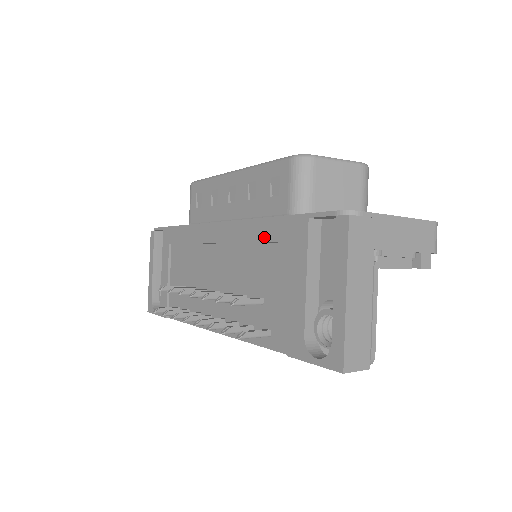
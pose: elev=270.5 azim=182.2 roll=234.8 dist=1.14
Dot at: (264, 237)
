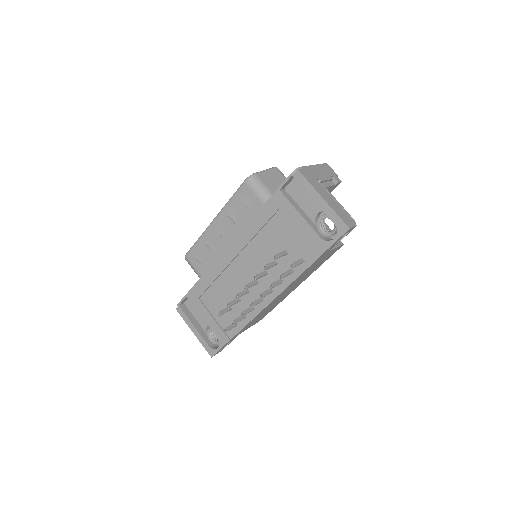
Dot at: (262, 223)
